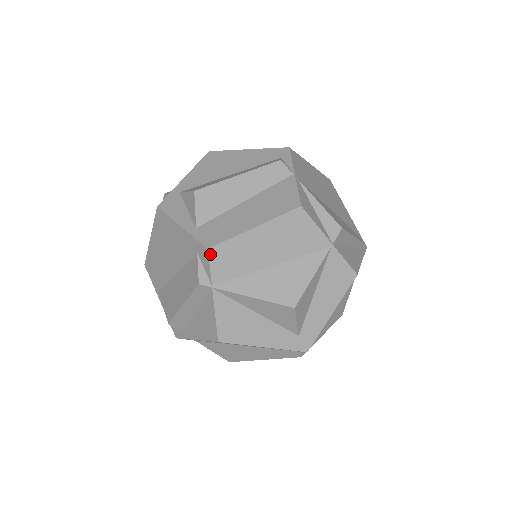
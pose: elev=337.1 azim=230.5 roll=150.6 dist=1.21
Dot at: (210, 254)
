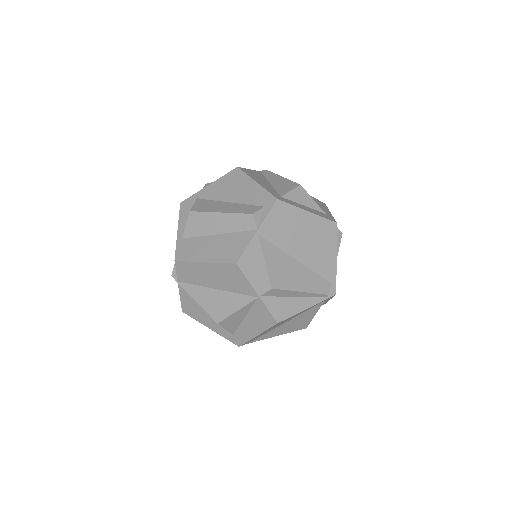
Dot at: (176, 264)
